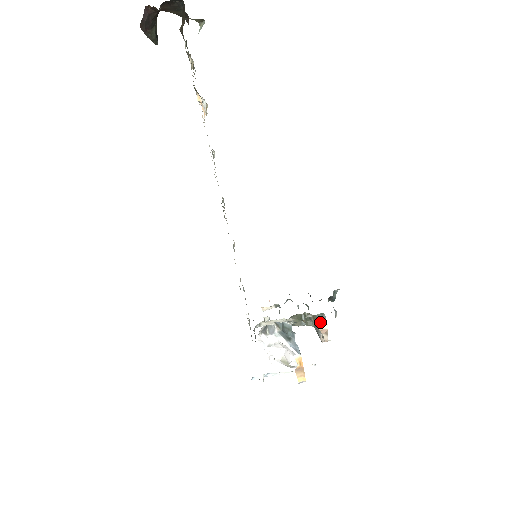
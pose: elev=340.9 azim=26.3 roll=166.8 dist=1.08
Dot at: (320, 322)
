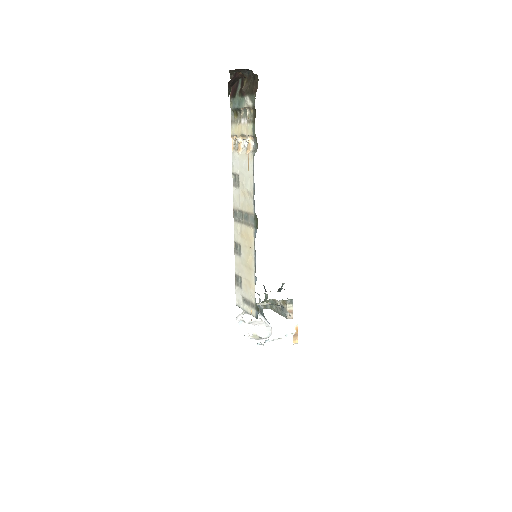
Dot at: (289, 305)
